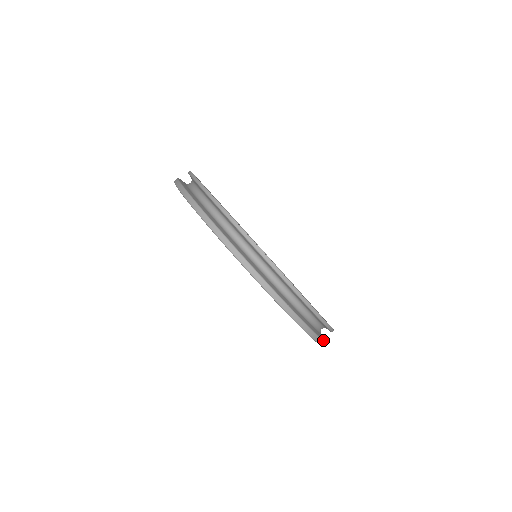
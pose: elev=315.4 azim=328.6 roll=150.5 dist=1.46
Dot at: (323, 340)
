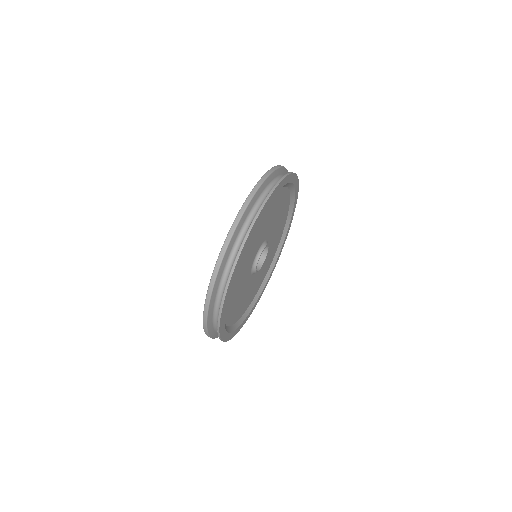
Dot at: (210, 302)
